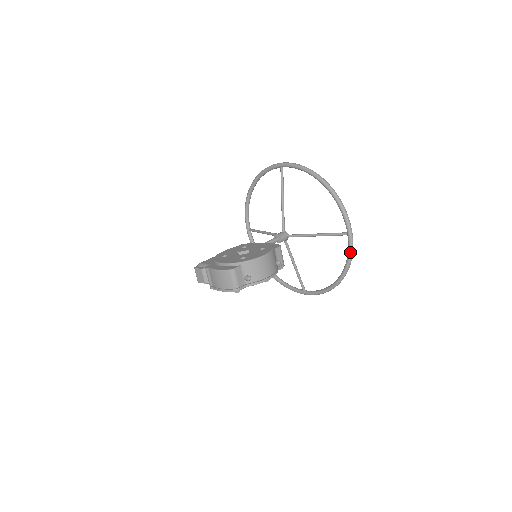
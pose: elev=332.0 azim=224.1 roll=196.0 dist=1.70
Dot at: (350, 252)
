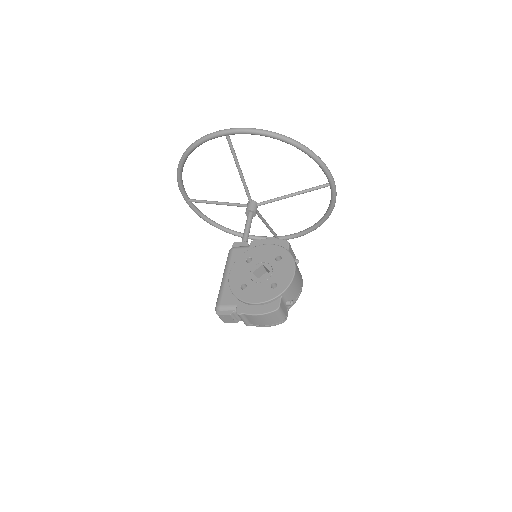
Dot at: (334, 199)
